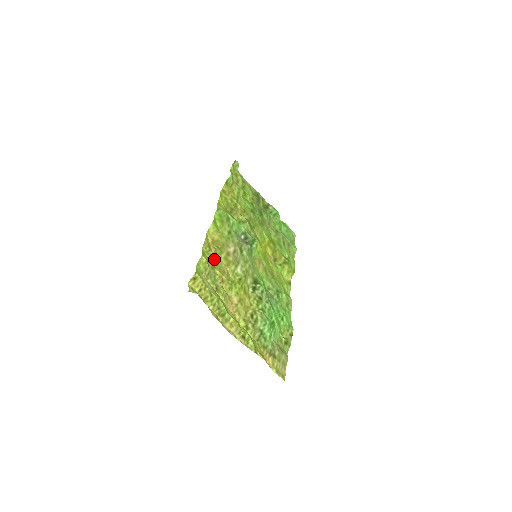
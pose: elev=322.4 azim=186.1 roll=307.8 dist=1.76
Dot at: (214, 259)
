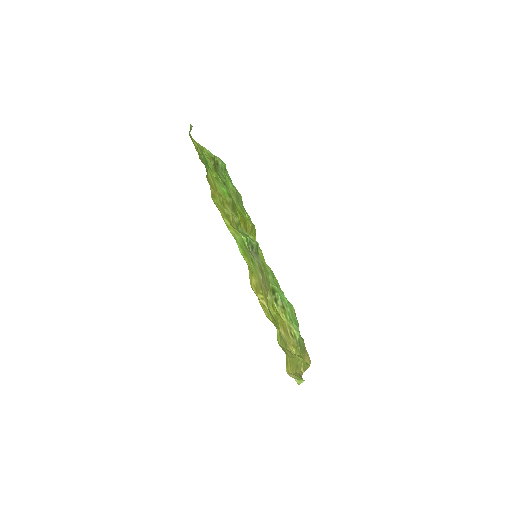
Dot at: (271, 315)
